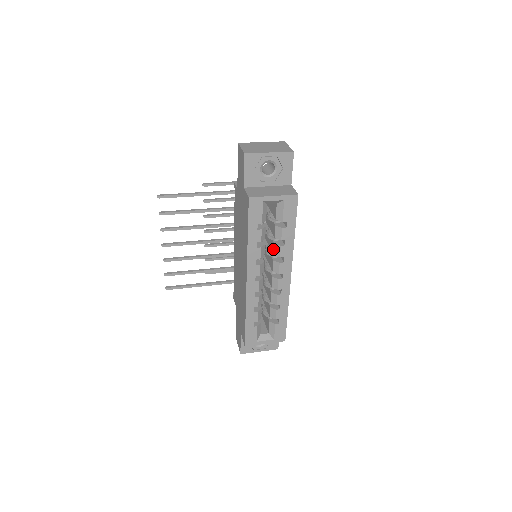
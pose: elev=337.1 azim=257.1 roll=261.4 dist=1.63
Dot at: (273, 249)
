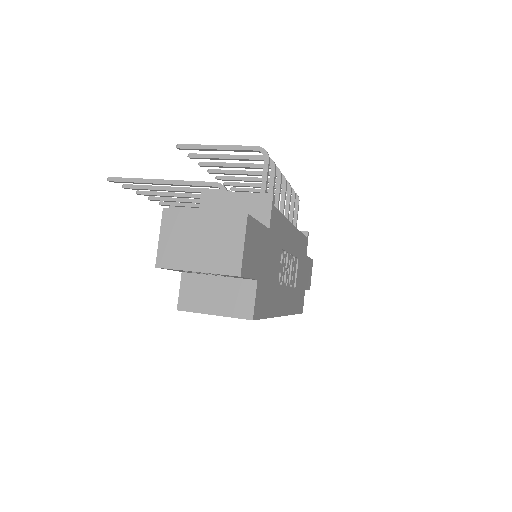
Dot at: occluded
